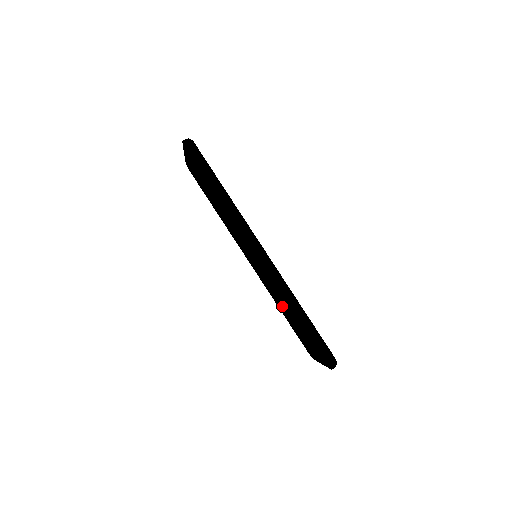
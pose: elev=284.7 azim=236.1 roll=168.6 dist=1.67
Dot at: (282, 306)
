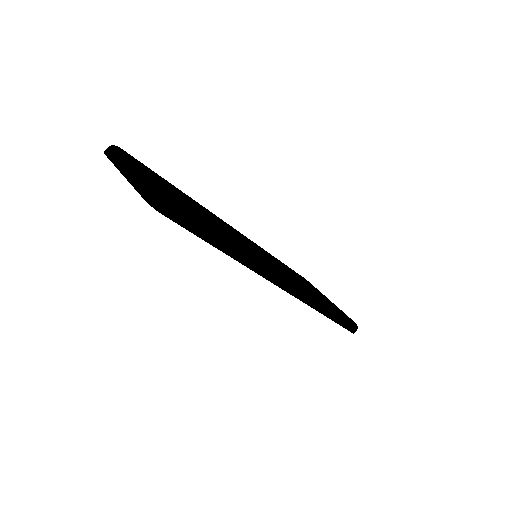
Dot at: occluded
